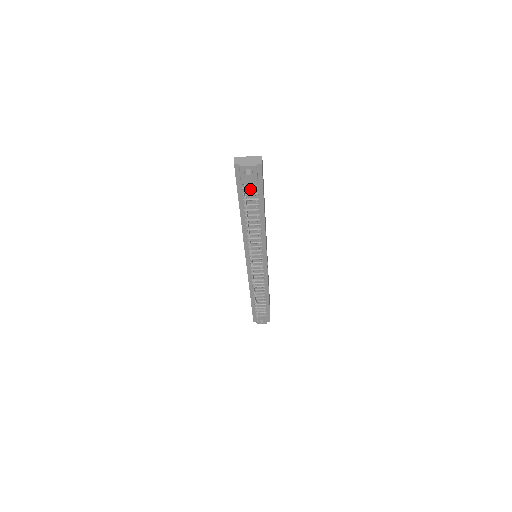
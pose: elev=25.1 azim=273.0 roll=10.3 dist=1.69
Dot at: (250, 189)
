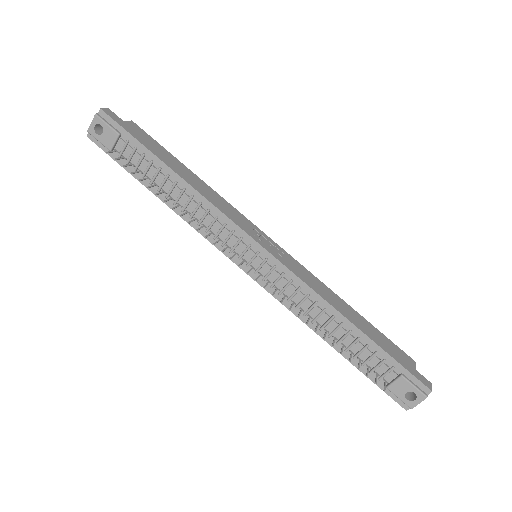
Dot at: (126, 151)
